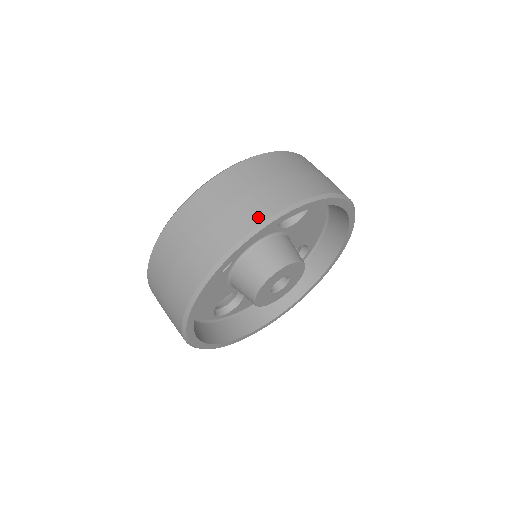
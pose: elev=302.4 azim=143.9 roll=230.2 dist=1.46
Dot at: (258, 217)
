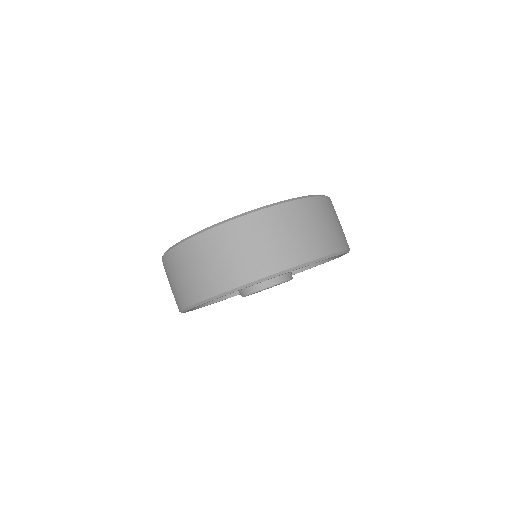
Dot at: (192, 299)
